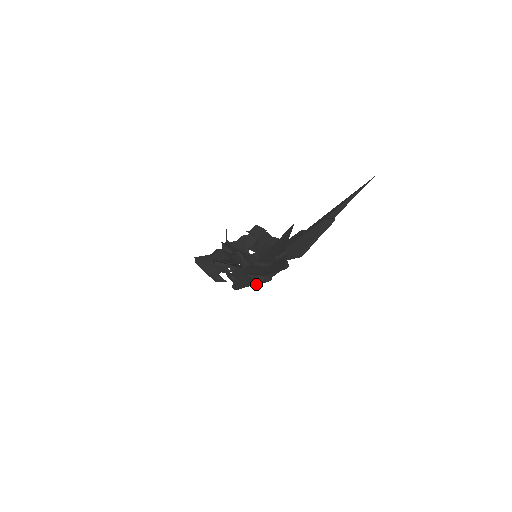
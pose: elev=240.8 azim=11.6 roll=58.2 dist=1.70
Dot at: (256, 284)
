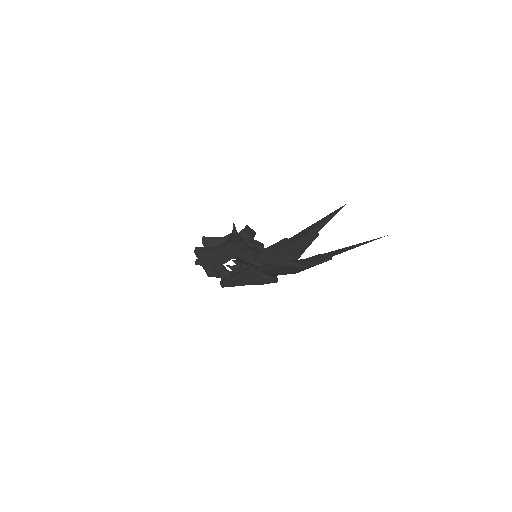
Dot at: (259, 284)
